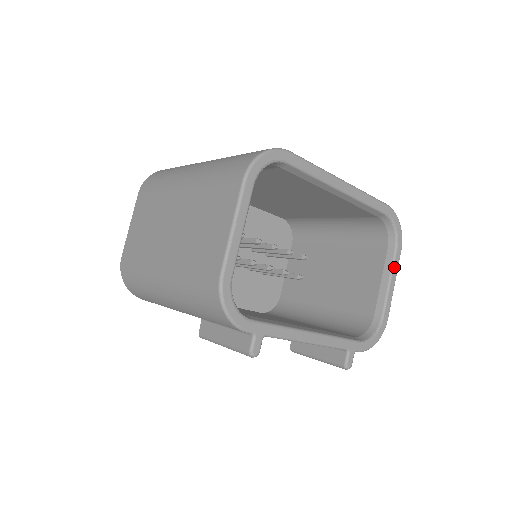
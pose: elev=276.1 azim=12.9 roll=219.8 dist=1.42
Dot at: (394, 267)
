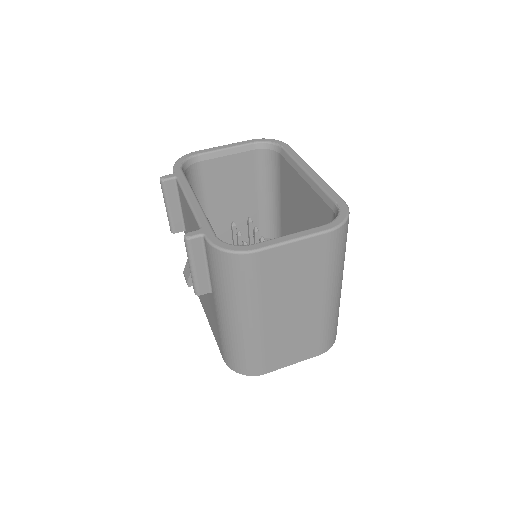
Dot at: (307, 231)
